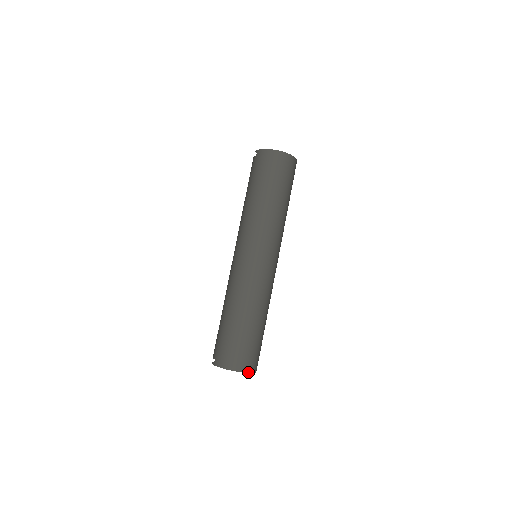
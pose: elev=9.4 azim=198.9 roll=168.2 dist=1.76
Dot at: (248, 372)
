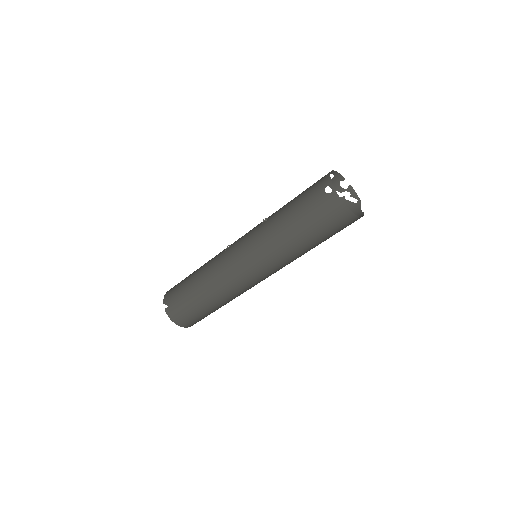
Dot at: occluded
